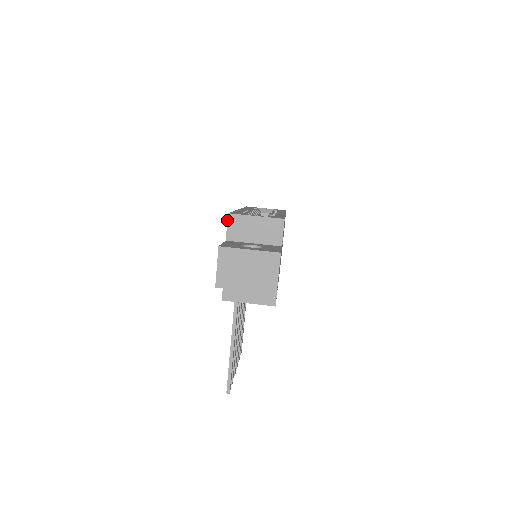
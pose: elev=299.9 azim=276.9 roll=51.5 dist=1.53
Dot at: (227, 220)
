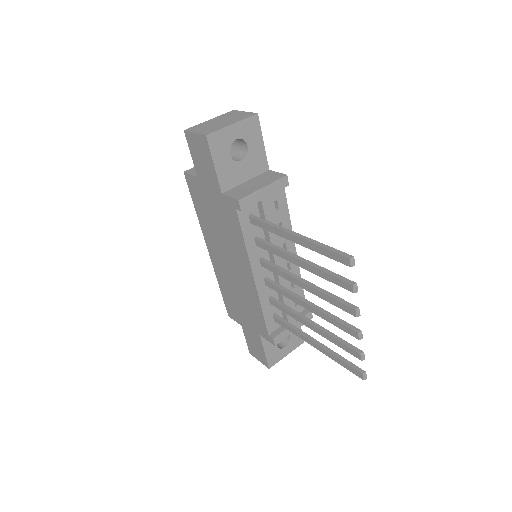
Dot at: (186, 173)
